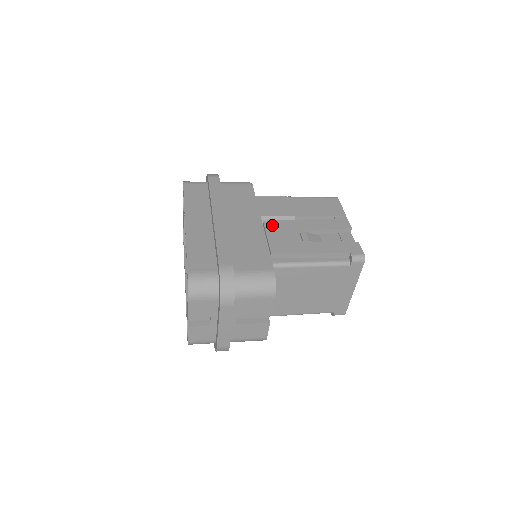
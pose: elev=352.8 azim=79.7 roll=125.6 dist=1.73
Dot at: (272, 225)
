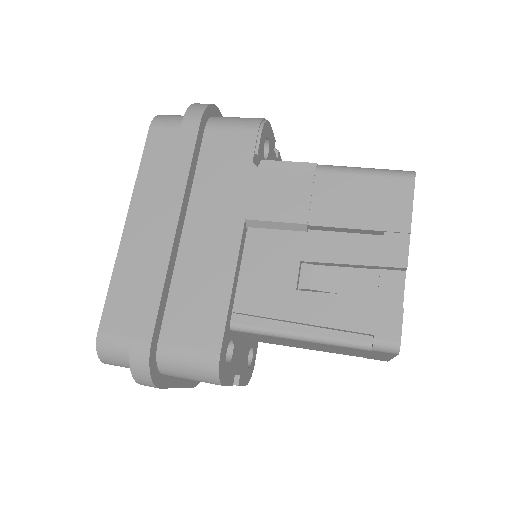
Dot at: (259, 241)
